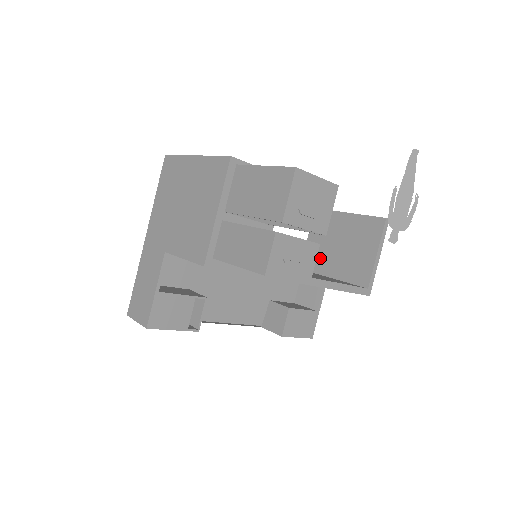
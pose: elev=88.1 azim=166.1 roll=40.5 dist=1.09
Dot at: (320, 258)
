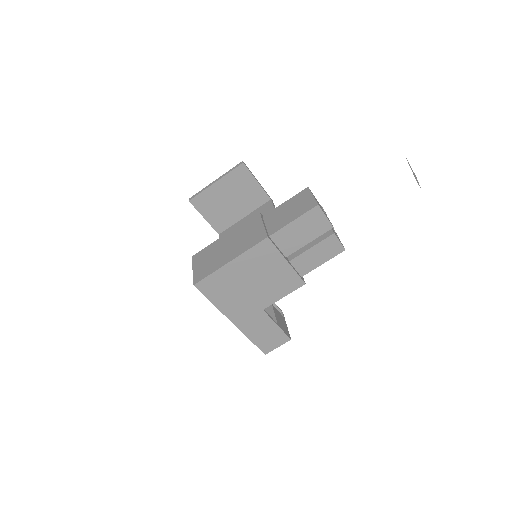
Dot at: (226, 217)
